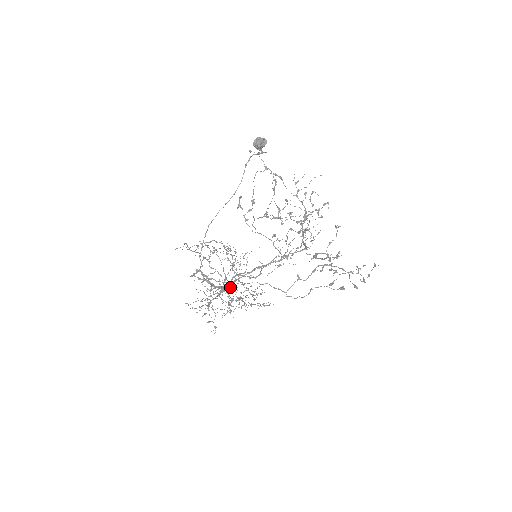
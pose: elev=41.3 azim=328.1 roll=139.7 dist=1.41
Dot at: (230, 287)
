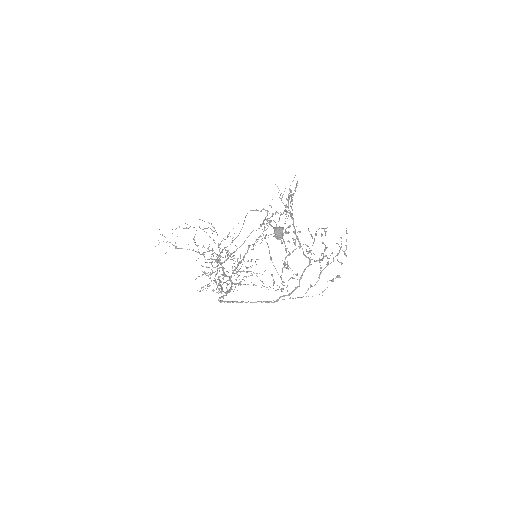
Dot at: (233, 273)
